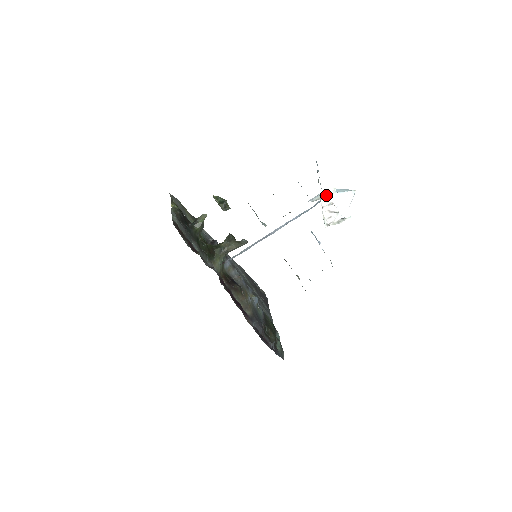
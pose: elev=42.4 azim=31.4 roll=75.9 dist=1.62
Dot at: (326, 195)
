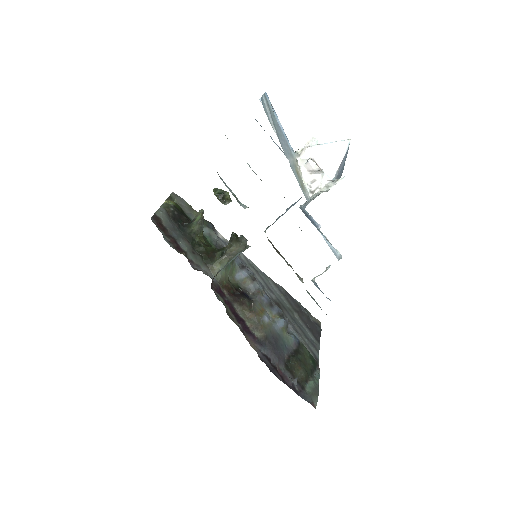
Dot at: (303, 149)
